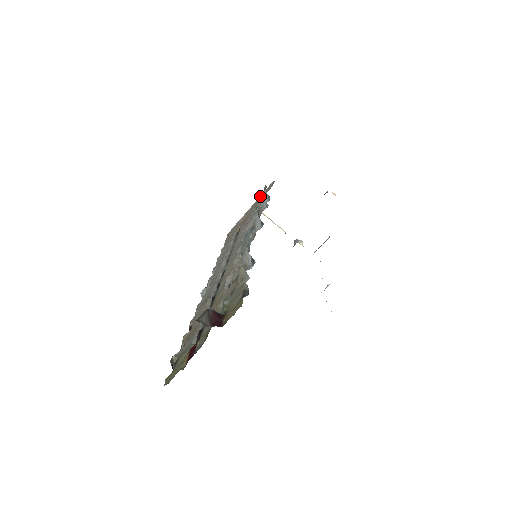
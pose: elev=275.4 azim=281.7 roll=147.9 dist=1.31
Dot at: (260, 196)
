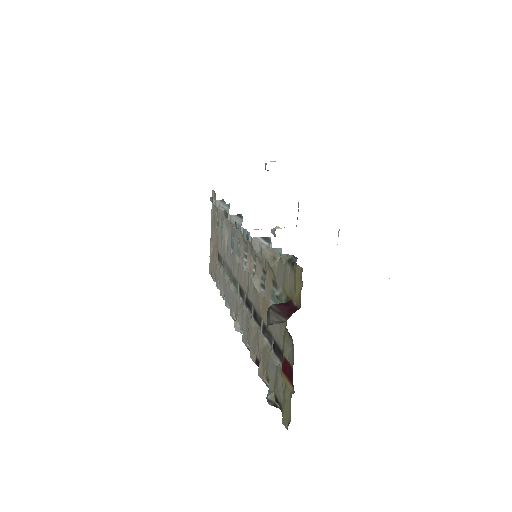
Dot at: (211, 215)
